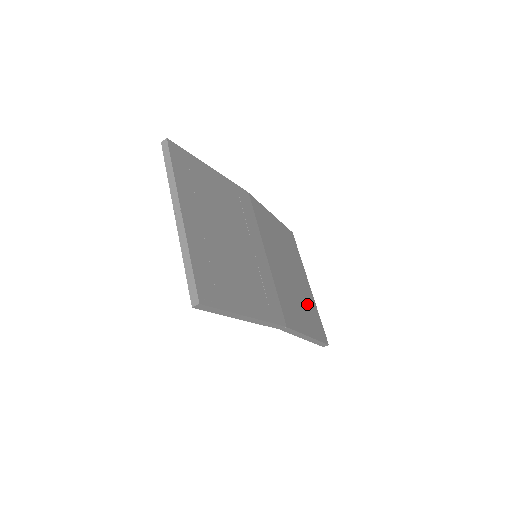
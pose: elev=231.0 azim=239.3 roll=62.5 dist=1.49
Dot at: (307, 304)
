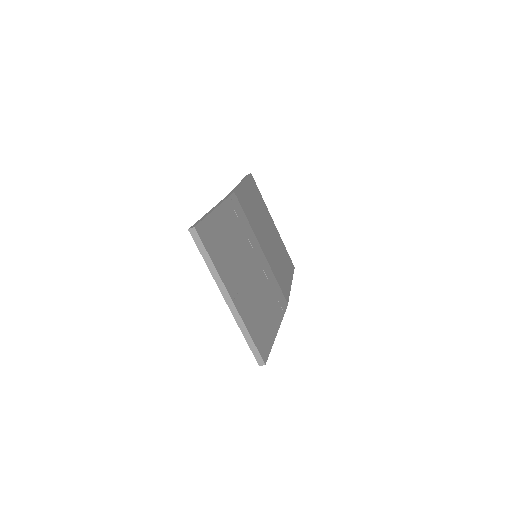
Dot at: (280, 250)
